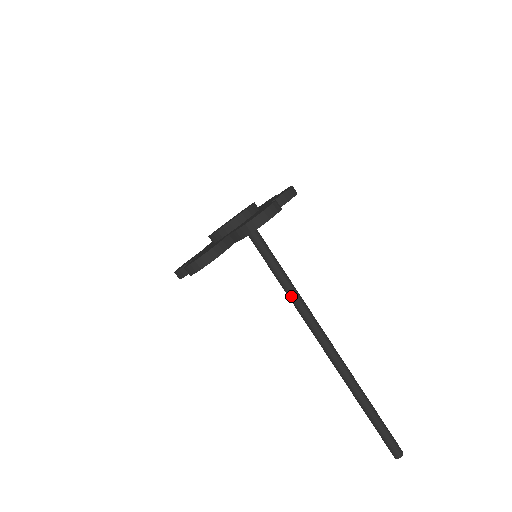
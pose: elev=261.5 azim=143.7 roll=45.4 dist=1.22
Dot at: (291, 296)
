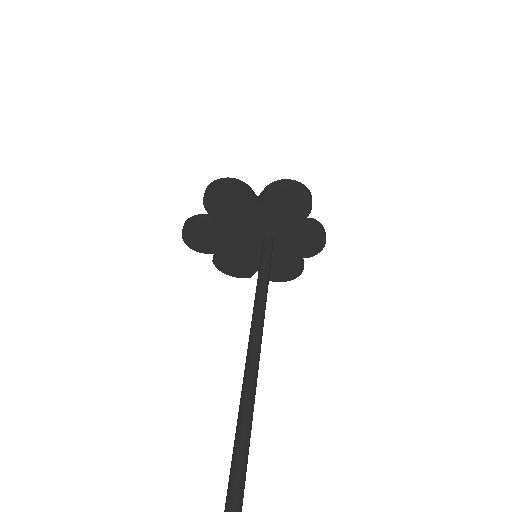
Dot at: (258, 295)
